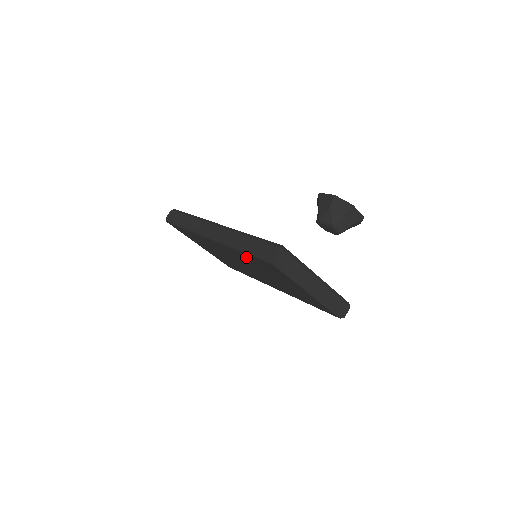
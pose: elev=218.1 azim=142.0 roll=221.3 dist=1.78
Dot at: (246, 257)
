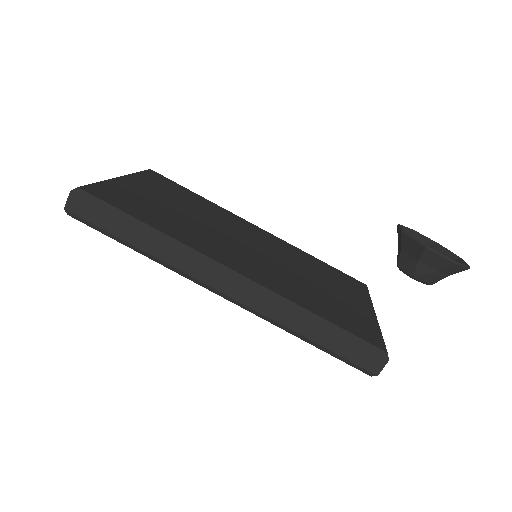
Dot at: occluded
